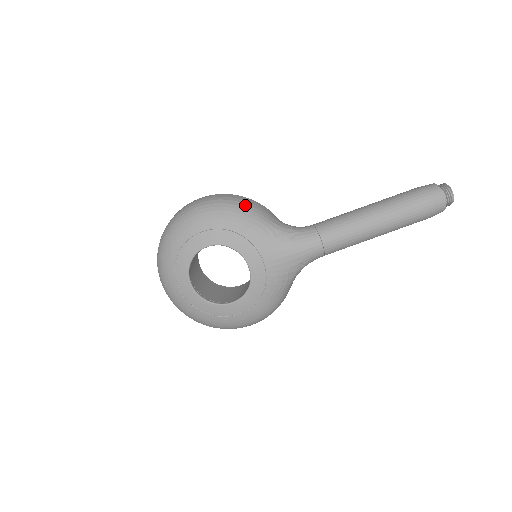
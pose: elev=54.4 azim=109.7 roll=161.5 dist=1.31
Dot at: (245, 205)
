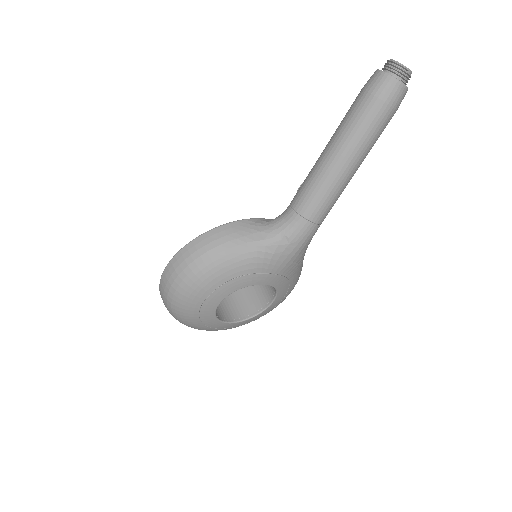
Dot at: (220, 248)
